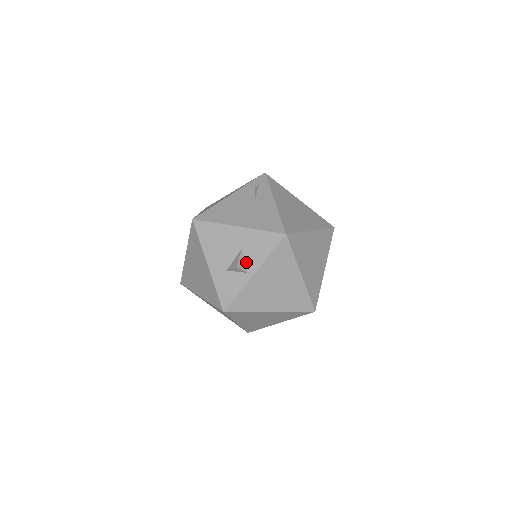
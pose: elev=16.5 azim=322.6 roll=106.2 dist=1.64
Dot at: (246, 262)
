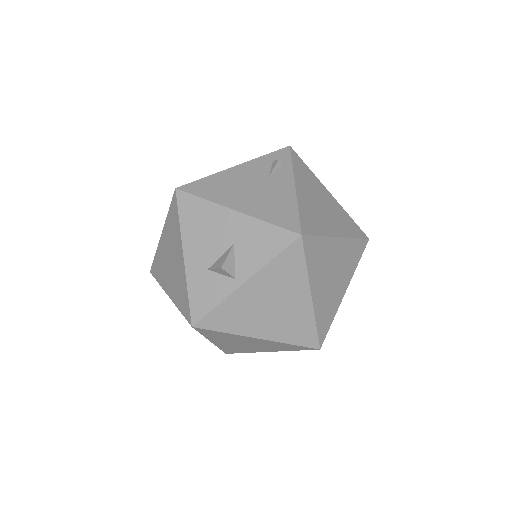
Dot at: (237, 263)
